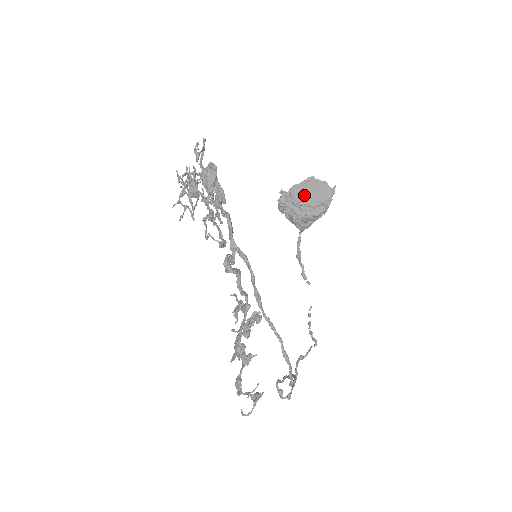
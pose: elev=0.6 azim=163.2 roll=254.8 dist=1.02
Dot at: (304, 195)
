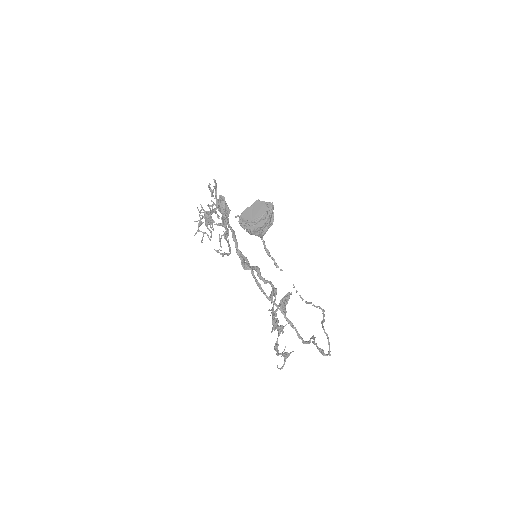
Dot at: (249, 216)
